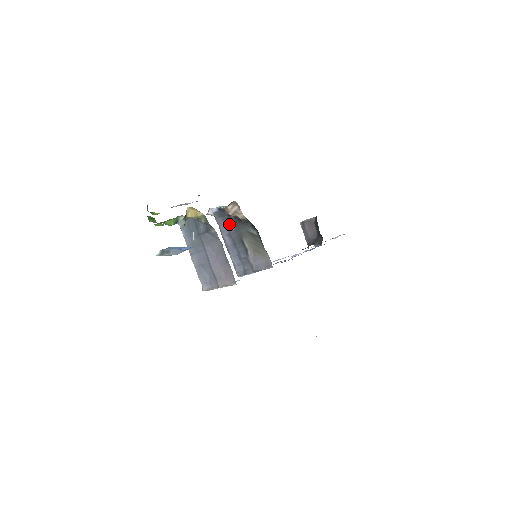
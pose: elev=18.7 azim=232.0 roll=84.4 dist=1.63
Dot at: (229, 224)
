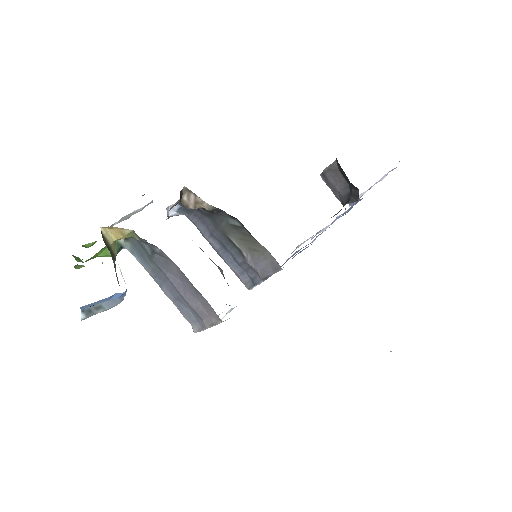
Dot at: (204, 220)
